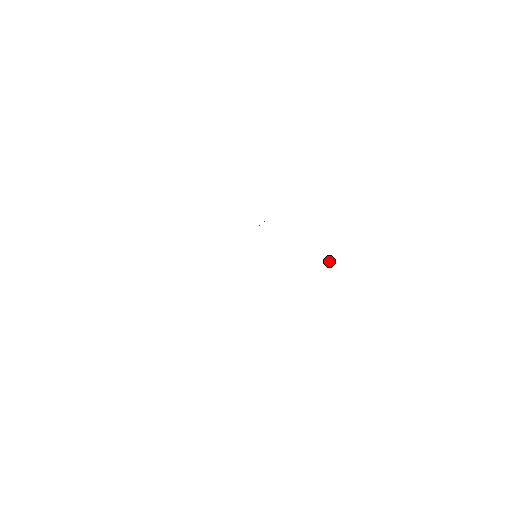
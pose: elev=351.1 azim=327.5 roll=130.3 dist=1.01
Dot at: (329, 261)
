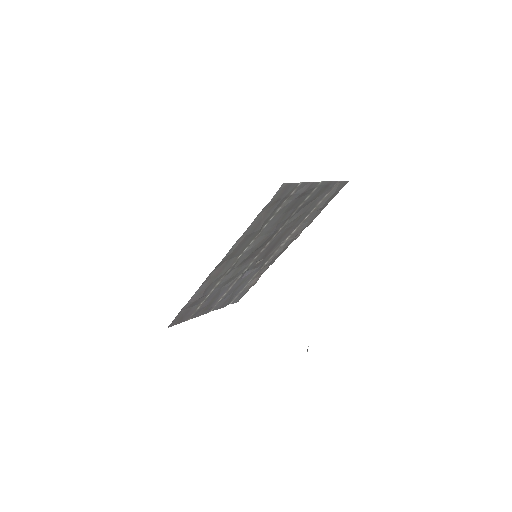
Dot at: (307, 349)
